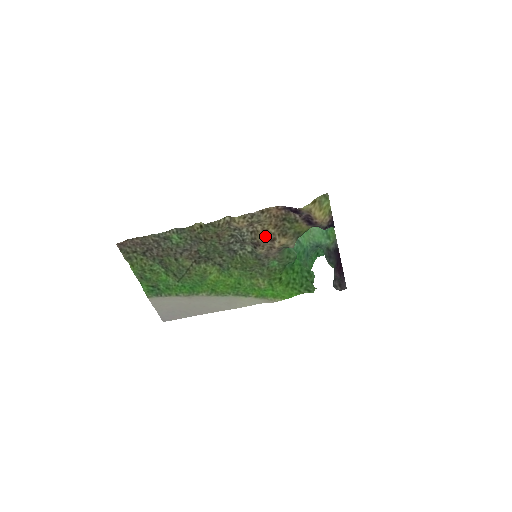
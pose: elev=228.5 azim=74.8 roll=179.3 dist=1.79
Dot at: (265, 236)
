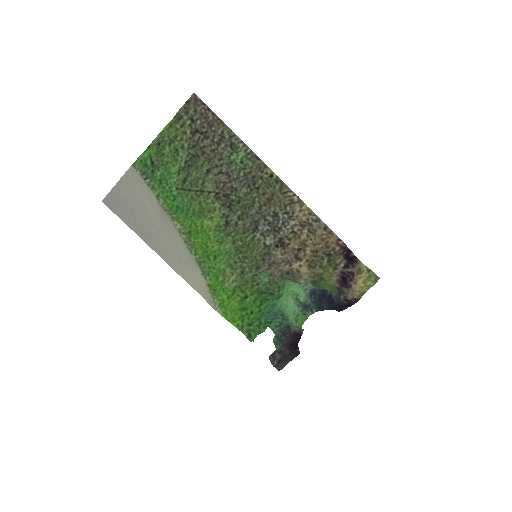
Dot at: (298, 248)
